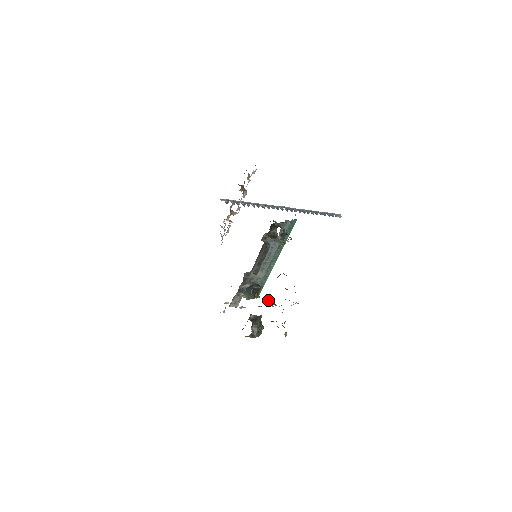
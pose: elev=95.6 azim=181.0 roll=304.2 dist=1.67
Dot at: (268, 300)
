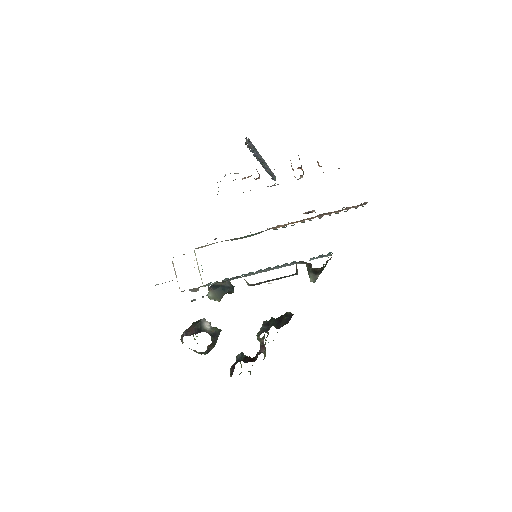
Dot at: occluded
